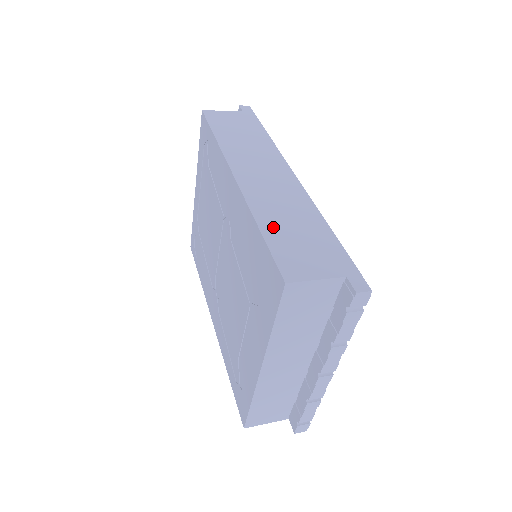
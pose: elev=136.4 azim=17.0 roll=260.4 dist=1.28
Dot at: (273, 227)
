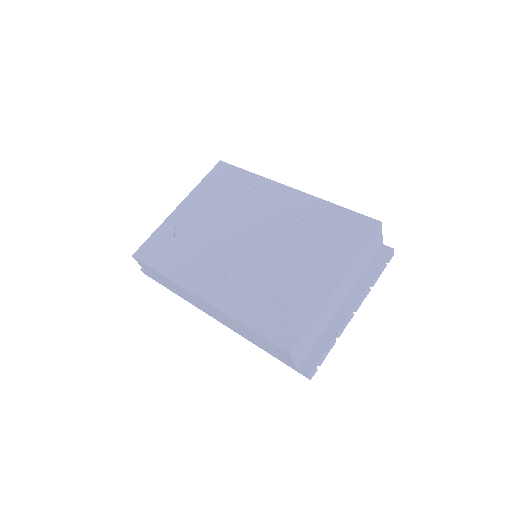
Dot at: occluded
